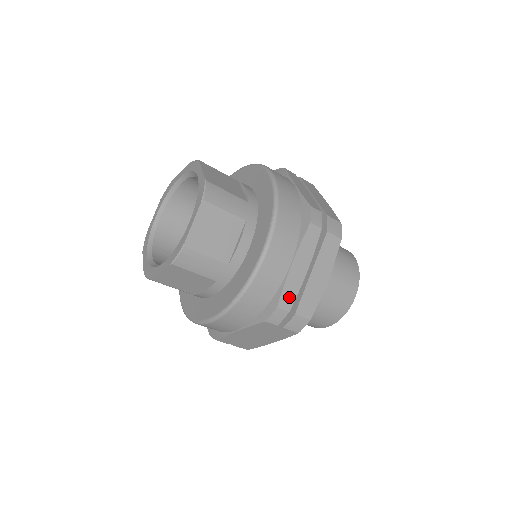
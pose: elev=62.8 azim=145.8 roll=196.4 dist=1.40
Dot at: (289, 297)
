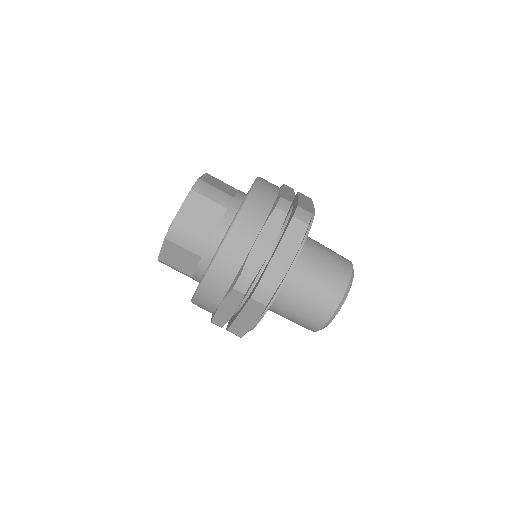
Dot at: (221, 320)
